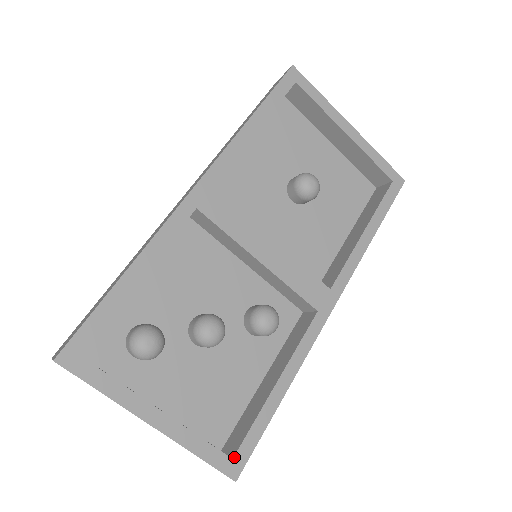
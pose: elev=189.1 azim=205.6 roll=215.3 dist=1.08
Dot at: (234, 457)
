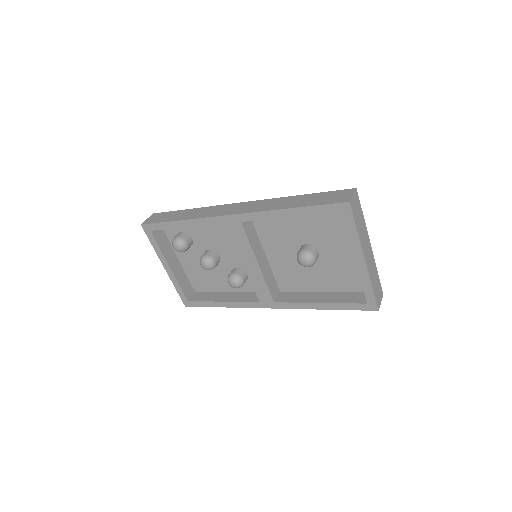
Dot at: (189, 301)
